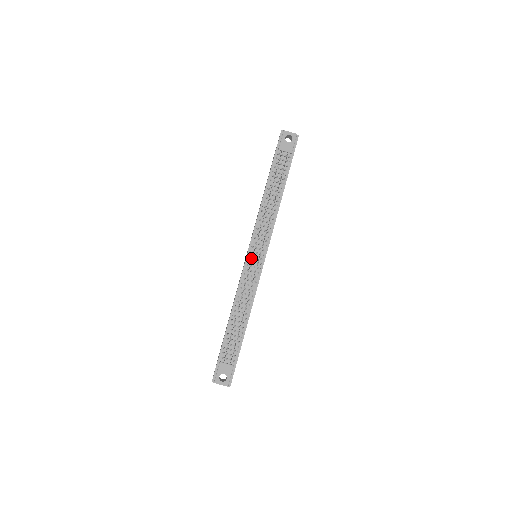
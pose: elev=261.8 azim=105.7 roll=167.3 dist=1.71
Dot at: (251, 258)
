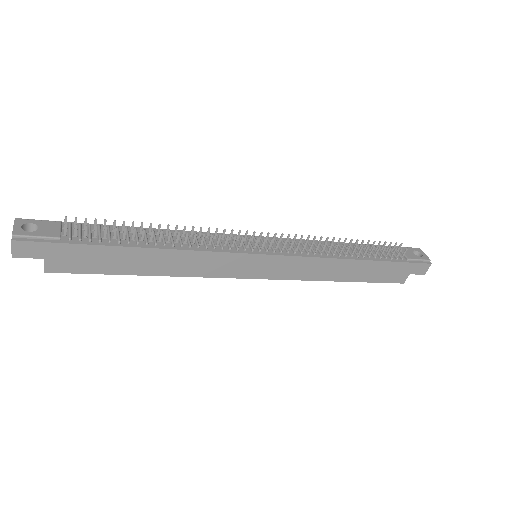
Dot at: (252, 240)
